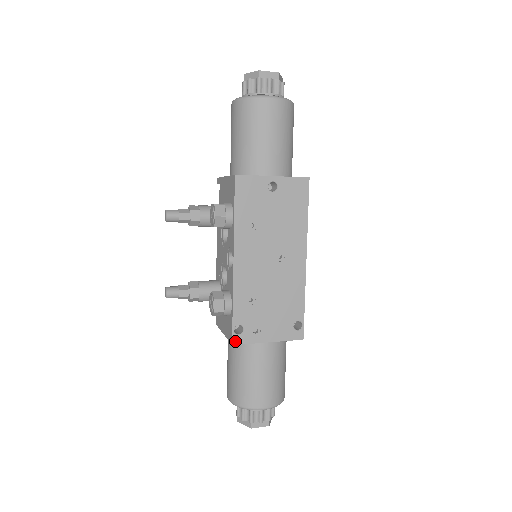
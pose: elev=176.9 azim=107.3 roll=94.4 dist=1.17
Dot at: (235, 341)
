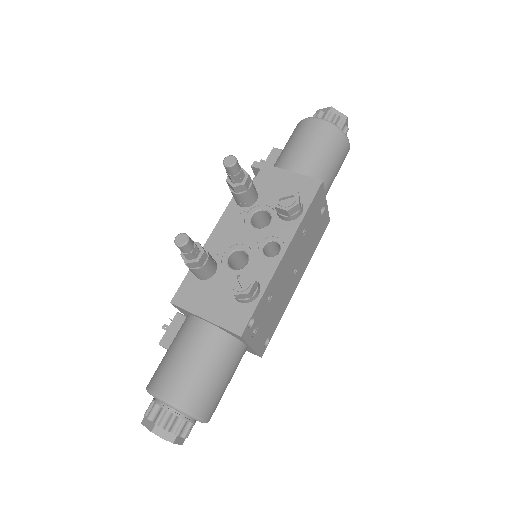
Dot at: (244, 333)
